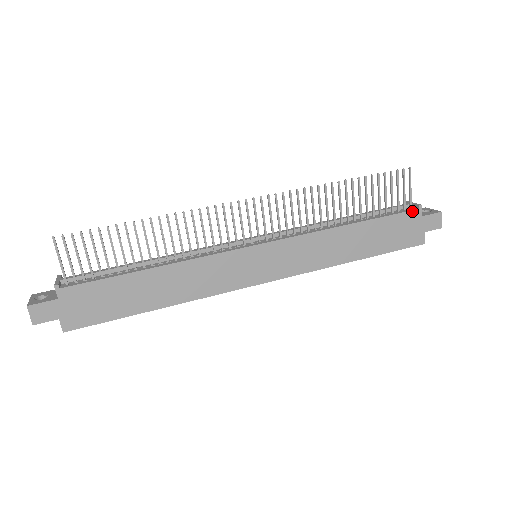
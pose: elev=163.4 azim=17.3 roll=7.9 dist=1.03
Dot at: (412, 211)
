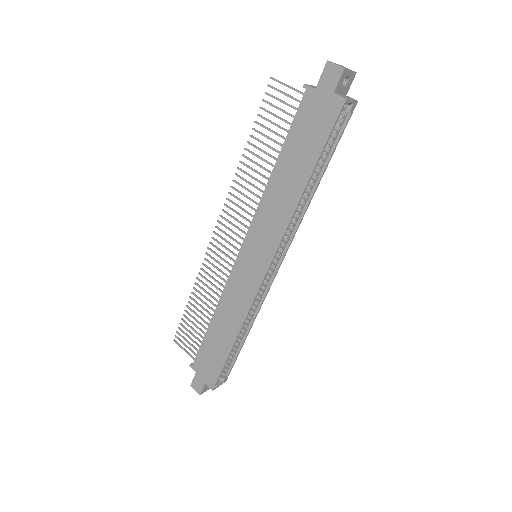
Dot at: (303, 98)
